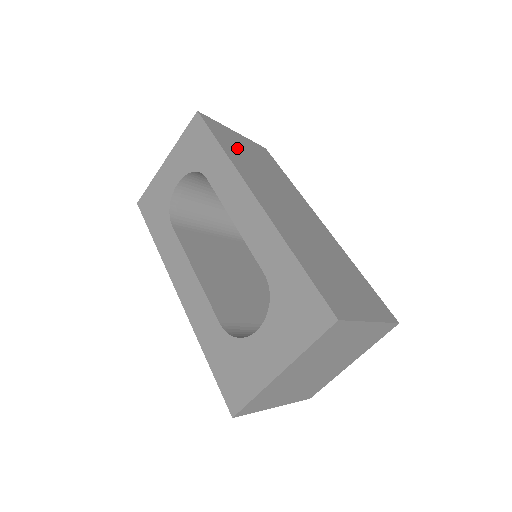
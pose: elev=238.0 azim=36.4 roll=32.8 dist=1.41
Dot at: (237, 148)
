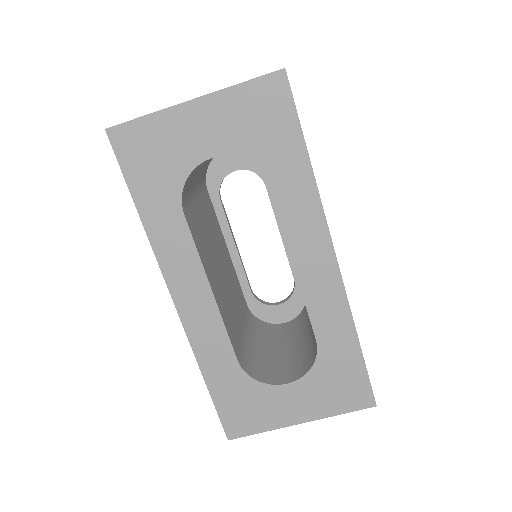
Dot at: occluded
